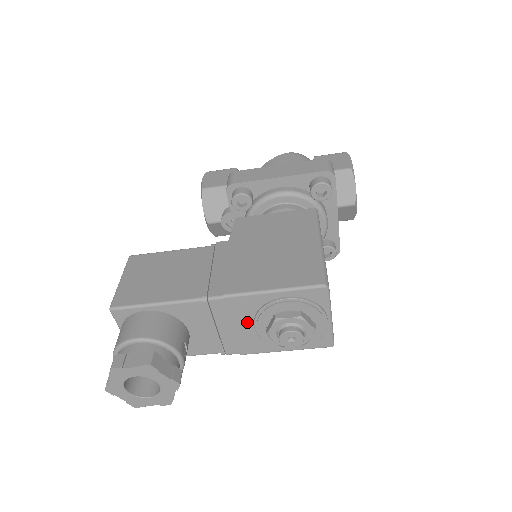
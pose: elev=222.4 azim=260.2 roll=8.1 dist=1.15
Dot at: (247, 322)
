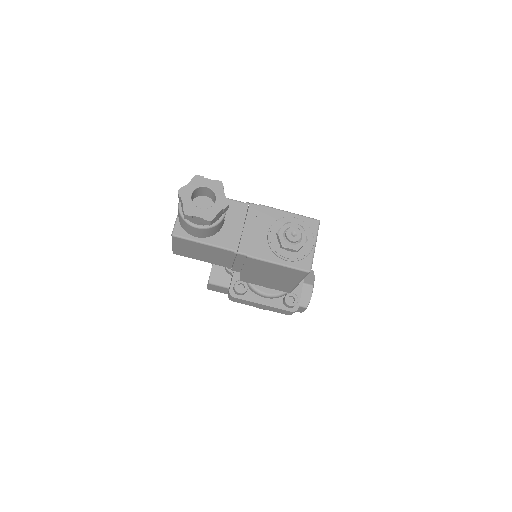
Dot at: (265, 228)
